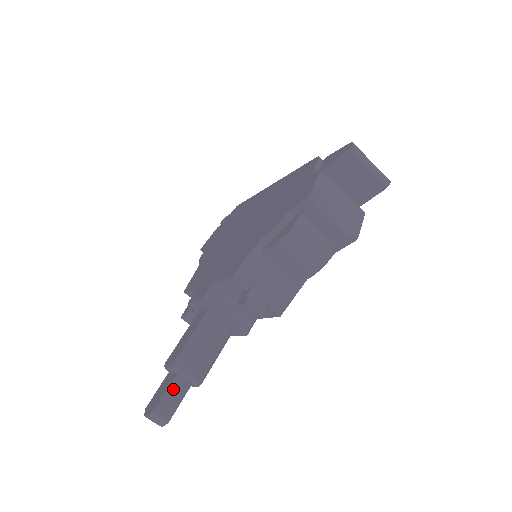
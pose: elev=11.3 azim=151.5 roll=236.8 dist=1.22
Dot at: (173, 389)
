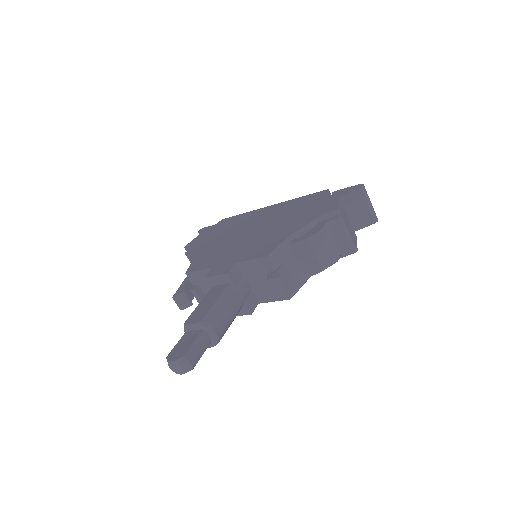
Dot at: (200, 341)
